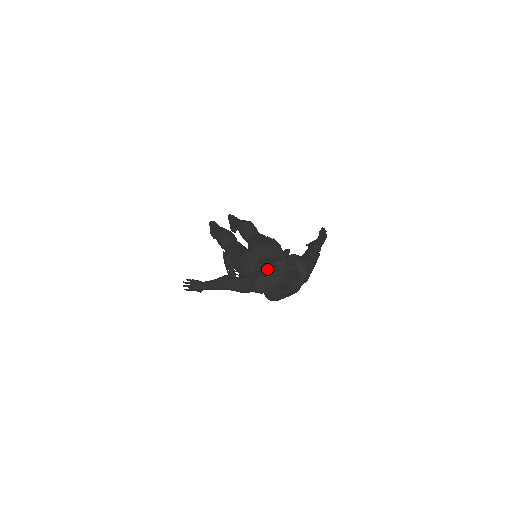
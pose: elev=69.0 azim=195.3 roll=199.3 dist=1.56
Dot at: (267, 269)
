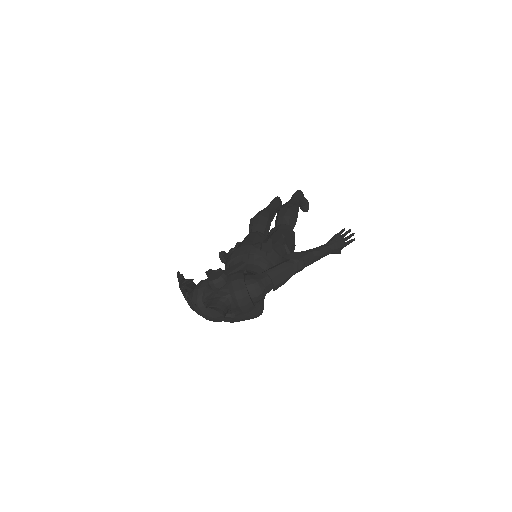
Dot at: (198, 286)
